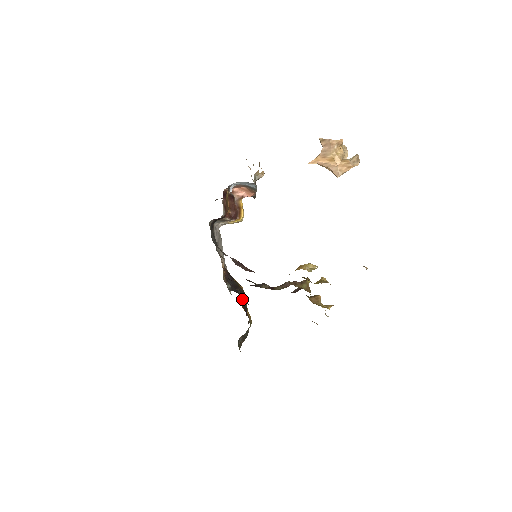
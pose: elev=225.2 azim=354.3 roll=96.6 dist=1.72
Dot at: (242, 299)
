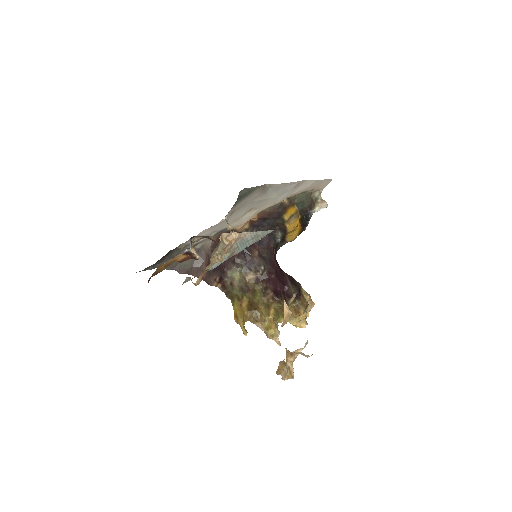
Dot at: (276, 235)
